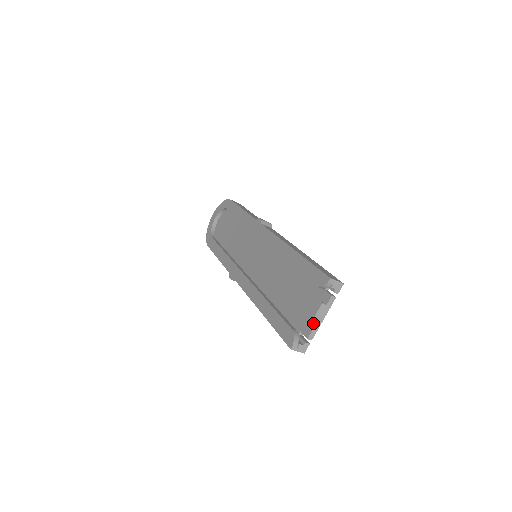
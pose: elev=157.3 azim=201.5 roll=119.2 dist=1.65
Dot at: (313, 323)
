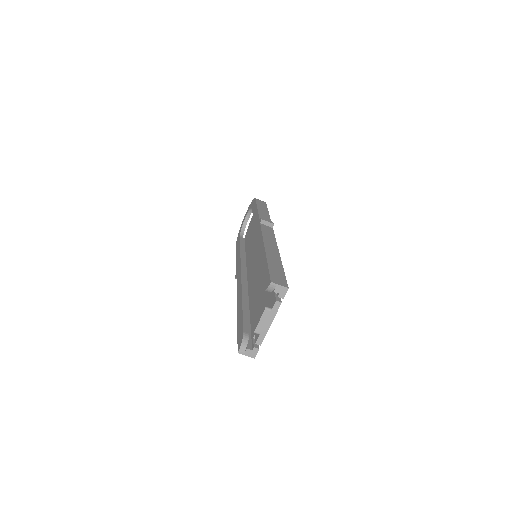
Dot at: (259, 328)
